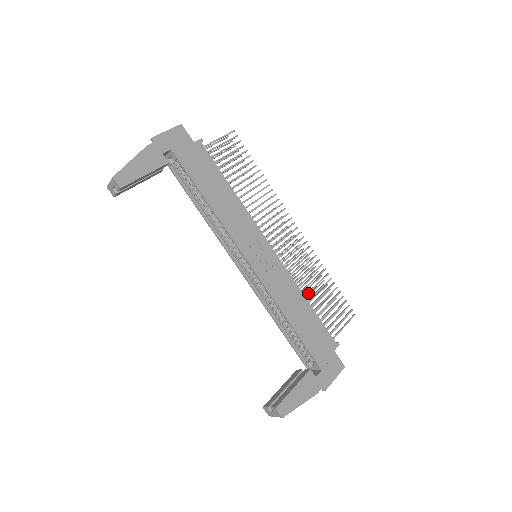
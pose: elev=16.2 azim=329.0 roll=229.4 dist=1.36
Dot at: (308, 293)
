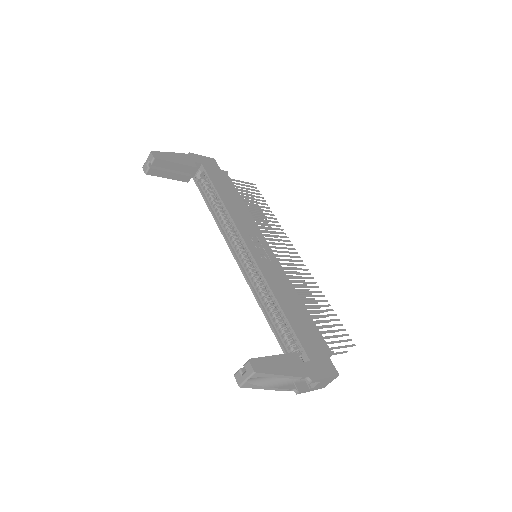
Dot at: (304, 301)
